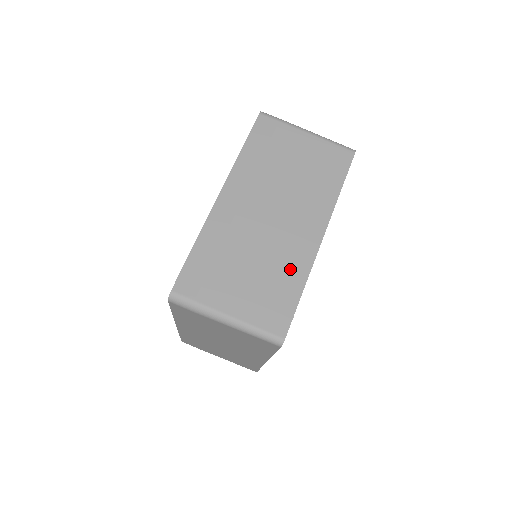
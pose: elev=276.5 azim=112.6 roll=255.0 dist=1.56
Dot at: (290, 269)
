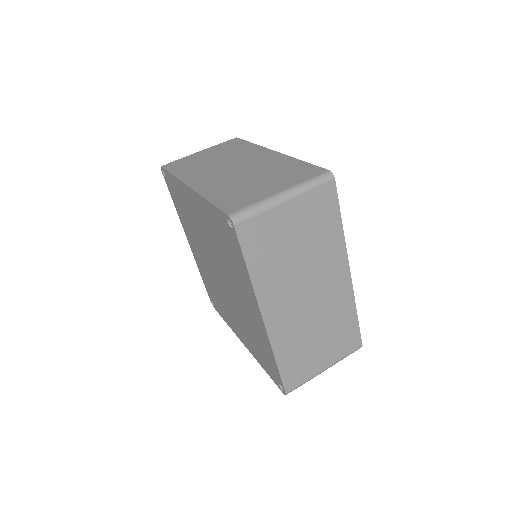
Dot at: (280, 164)
